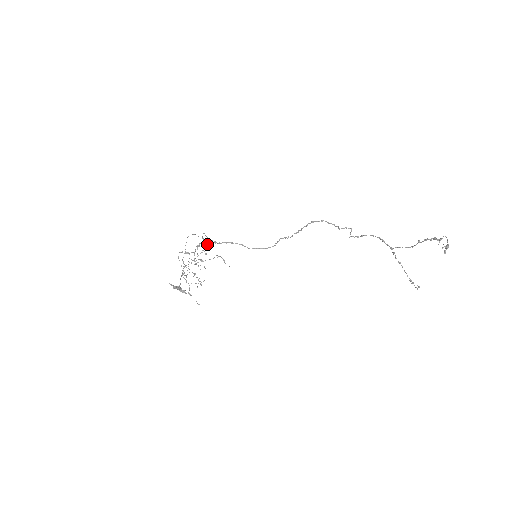
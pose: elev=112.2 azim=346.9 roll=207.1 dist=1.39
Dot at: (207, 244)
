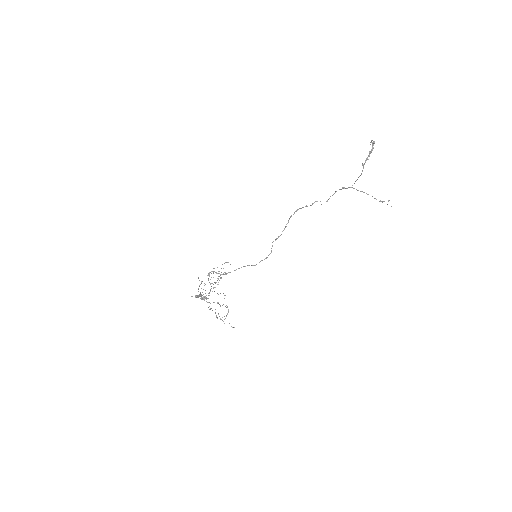
Dot at: occluded
